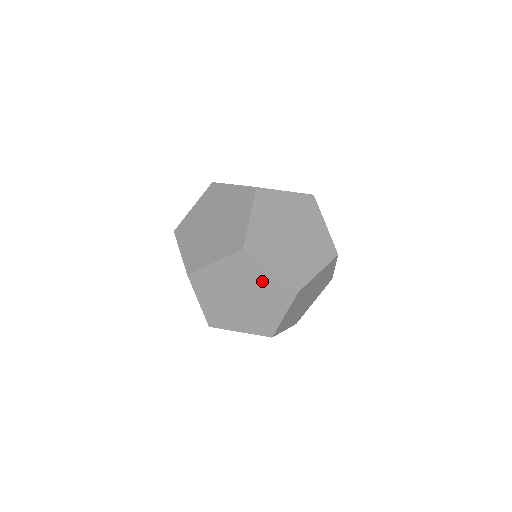
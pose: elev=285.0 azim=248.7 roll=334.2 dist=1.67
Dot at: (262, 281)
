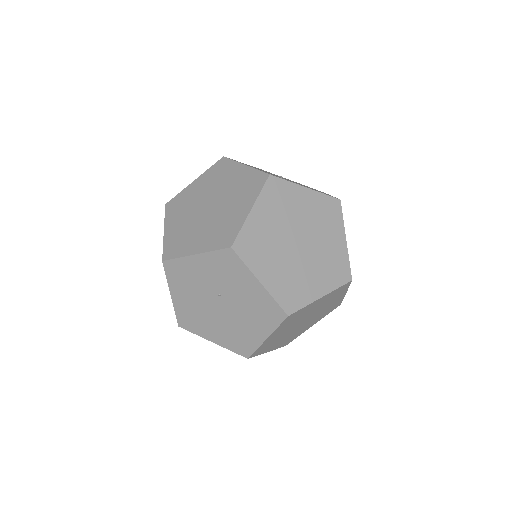
Dot at: (247, 291)
